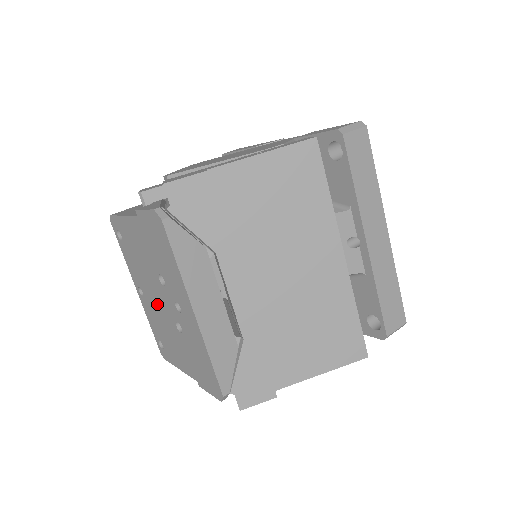
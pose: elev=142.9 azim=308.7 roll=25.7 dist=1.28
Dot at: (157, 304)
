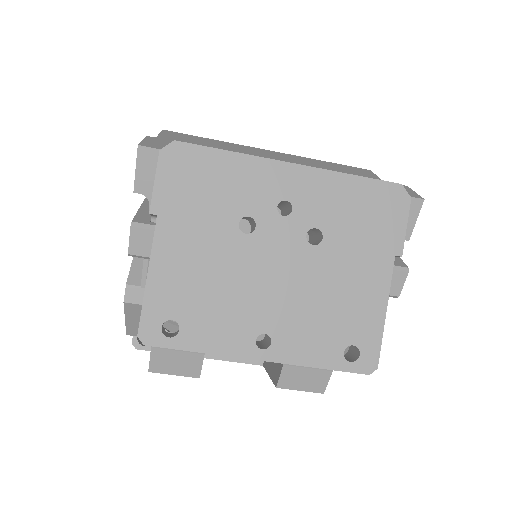
Dot at: (282, 287)
